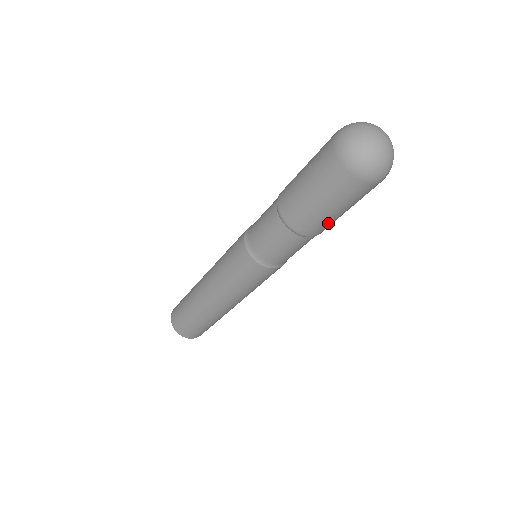
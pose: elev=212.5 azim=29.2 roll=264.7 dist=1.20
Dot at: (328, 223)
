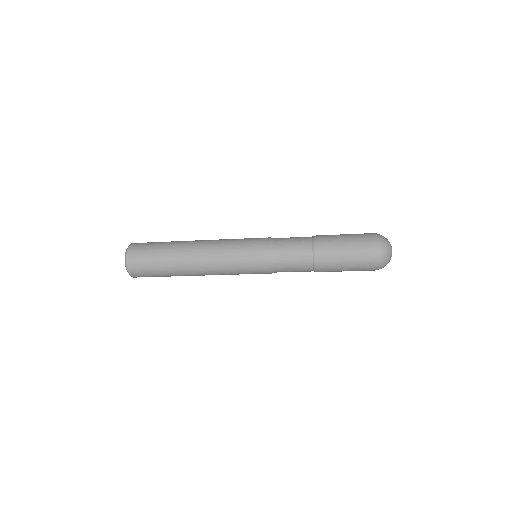
Dot at: (332, 270)
